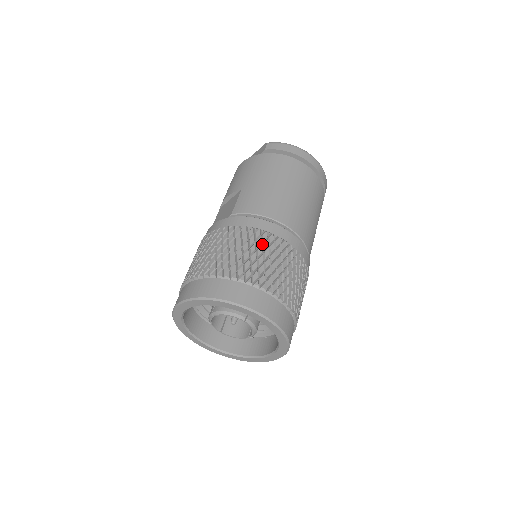
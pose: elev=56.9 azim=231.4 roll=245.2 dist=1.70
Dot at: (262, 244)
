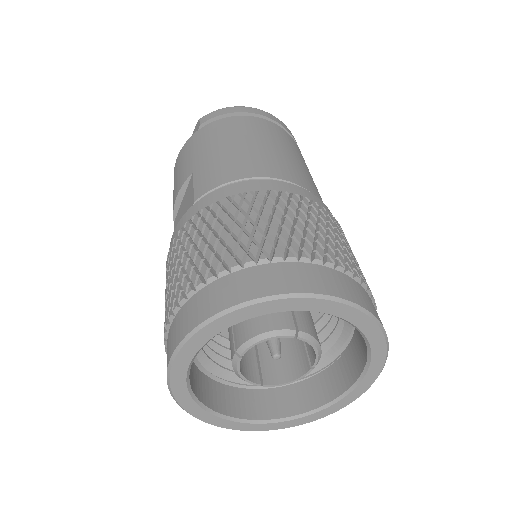
Dot at: (263, 206)
